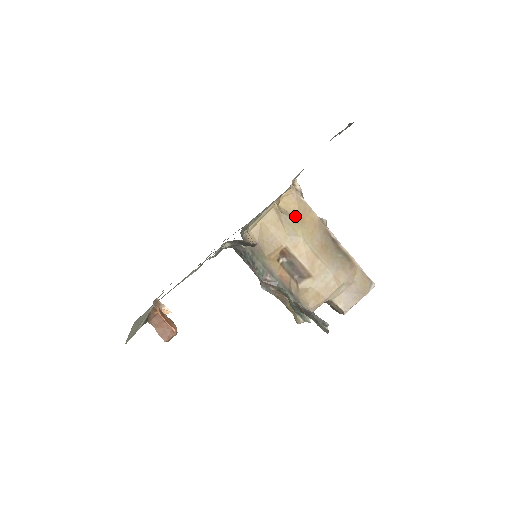
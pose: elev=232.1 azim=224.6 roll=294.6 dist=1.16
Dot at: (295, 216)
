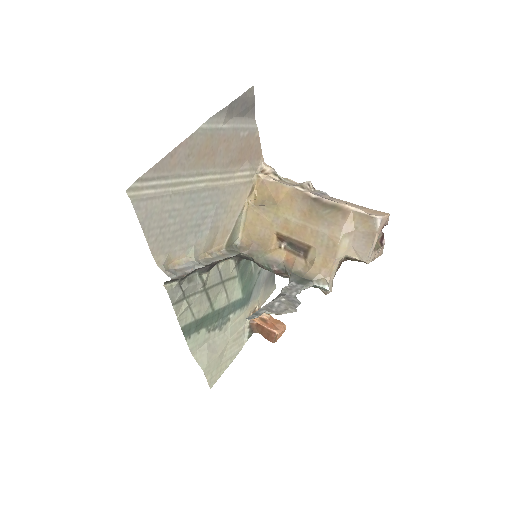
Dot at: (271, 201)
